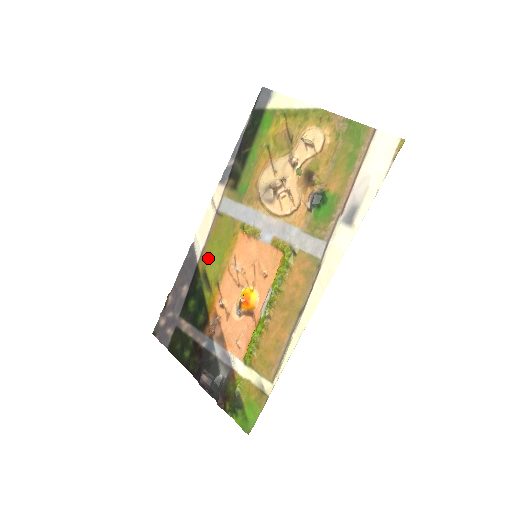
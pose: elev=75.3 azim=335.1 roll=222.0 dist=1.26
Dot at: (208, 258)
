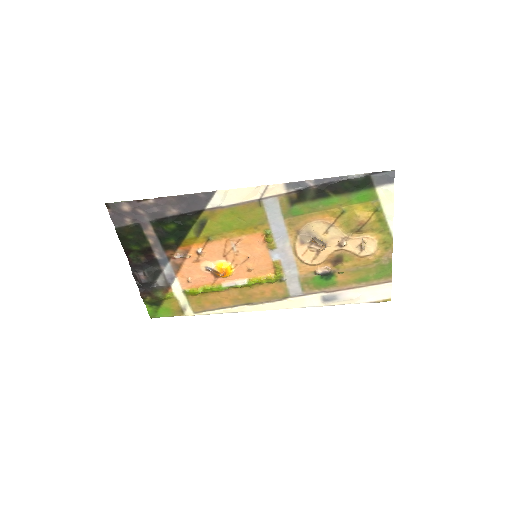
Dot at: (218, 217)
